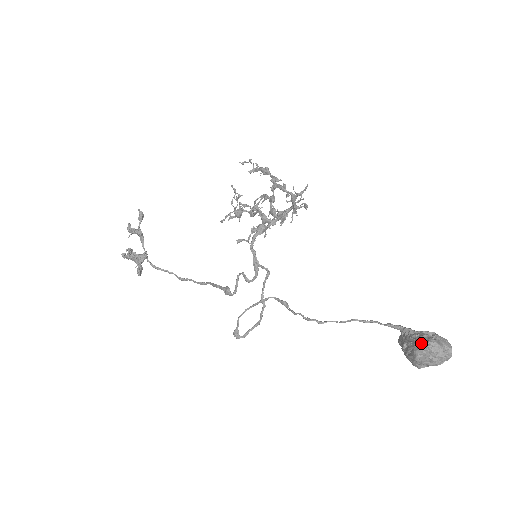
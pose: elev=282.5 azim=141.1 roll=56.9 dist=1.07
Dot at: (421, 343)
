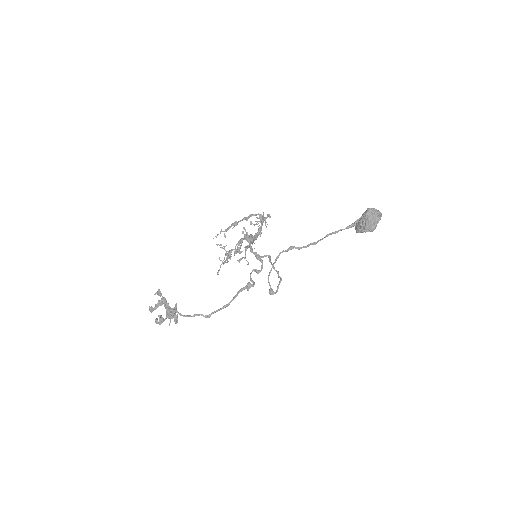
Dot at: (365, 211)
